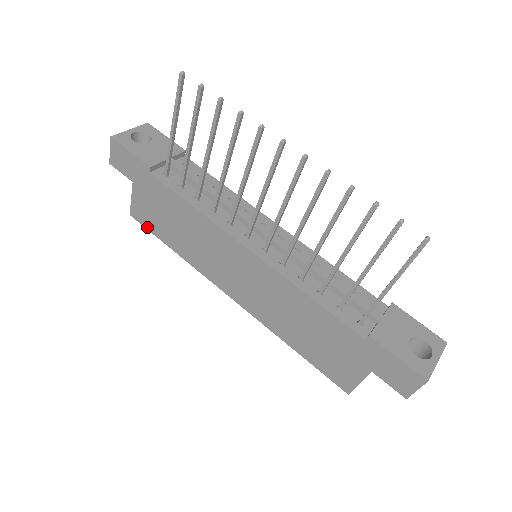
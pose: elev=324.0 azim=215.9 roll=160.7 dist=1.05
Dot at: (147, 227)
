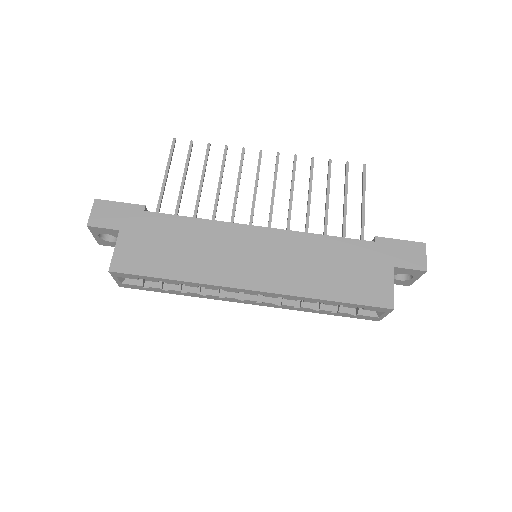
Dot at: (135, 272)
